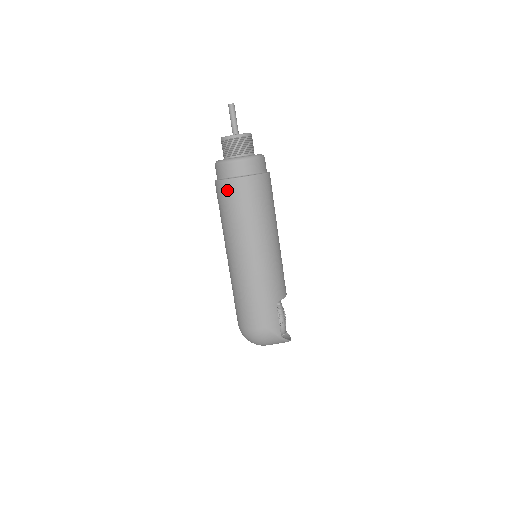
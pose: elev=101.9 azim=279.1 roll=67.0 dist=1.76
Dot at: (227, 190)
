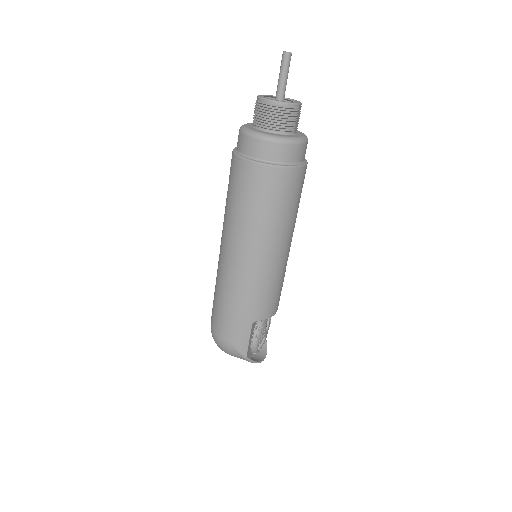
Dot at: (236, 170)
